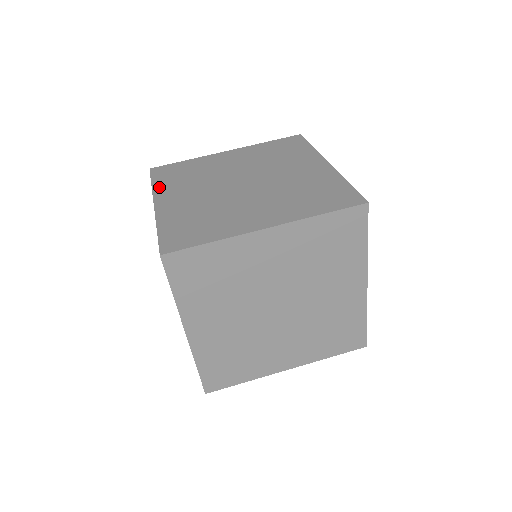
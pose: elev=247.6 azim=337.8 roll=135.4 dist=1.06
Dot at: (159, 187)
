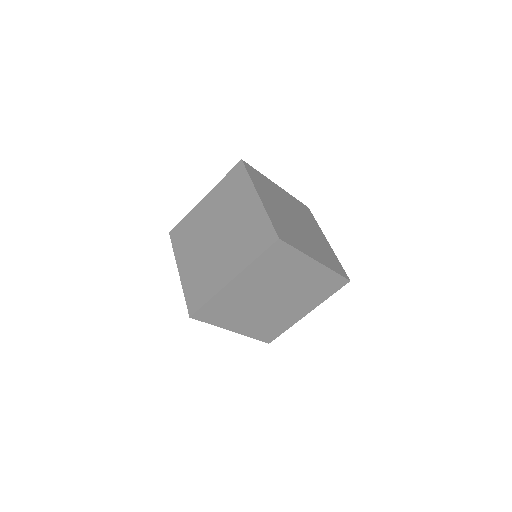
Dot at: (255, 182)
